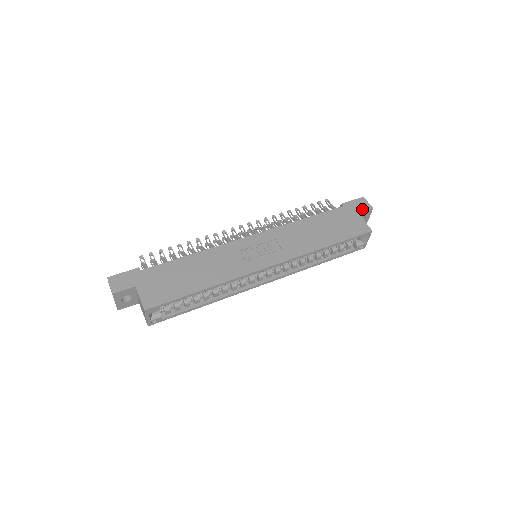
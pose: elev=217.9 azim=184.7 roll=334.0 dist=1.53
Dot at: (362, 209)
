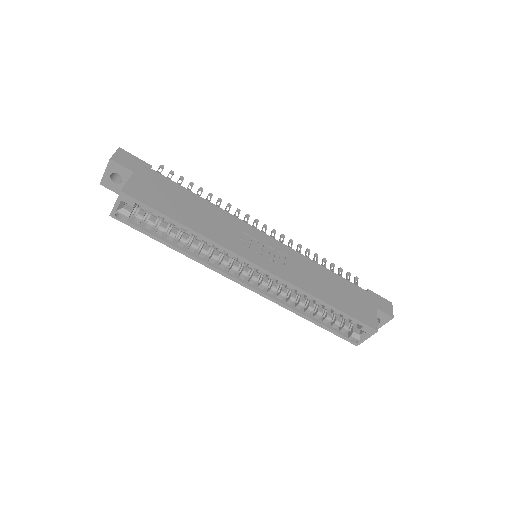
Dot at: (383, 309)
